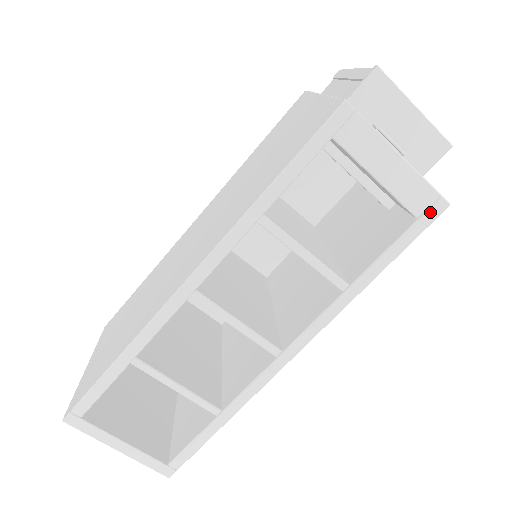
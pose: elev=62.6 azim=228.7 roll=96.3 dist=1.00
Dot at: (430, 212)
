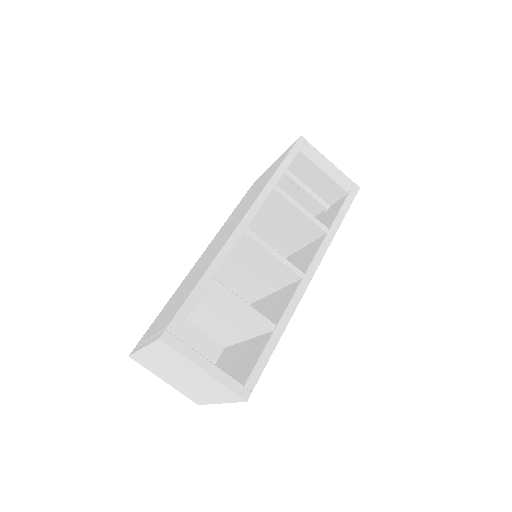
Dot at: (353, 190)
